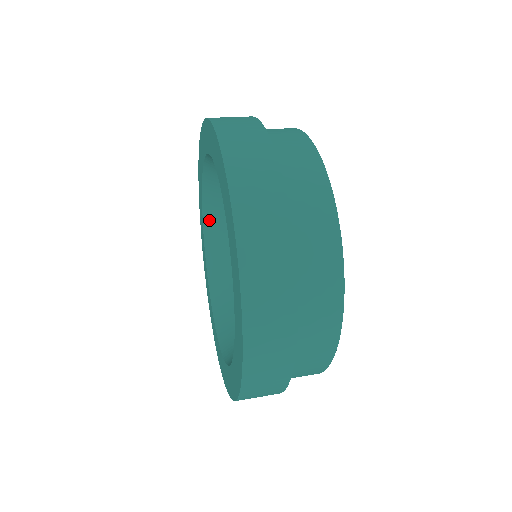
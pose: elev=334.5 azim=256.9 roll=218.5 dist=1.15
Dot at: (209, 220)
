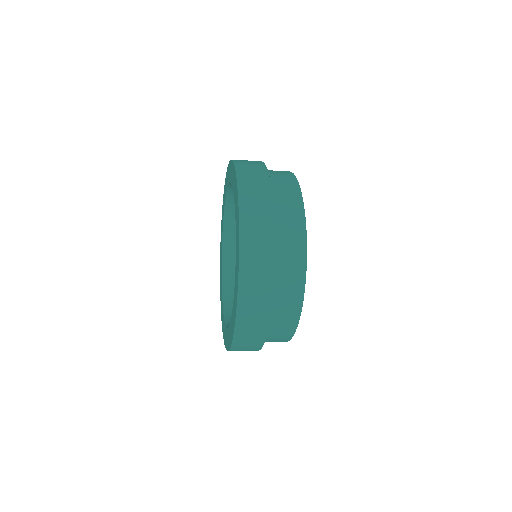
Dot at: (226, 288)
